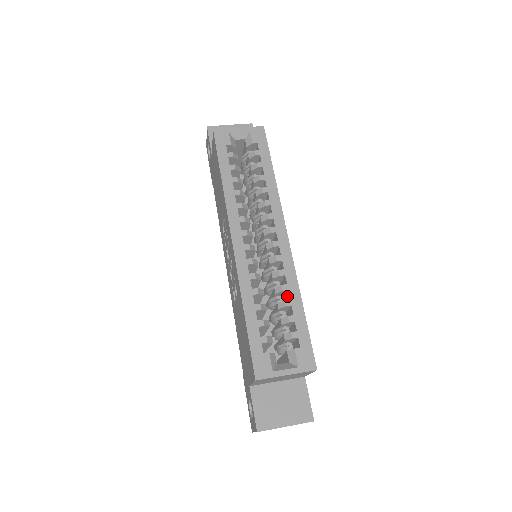
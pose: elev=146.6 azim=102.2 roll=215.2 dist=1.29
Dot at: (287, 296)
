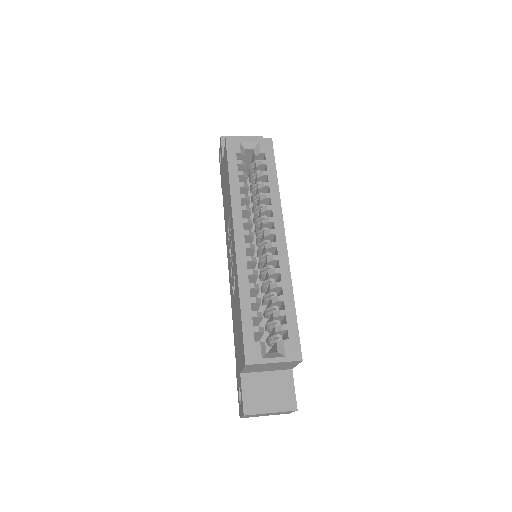
Dot at: (281, 292)
